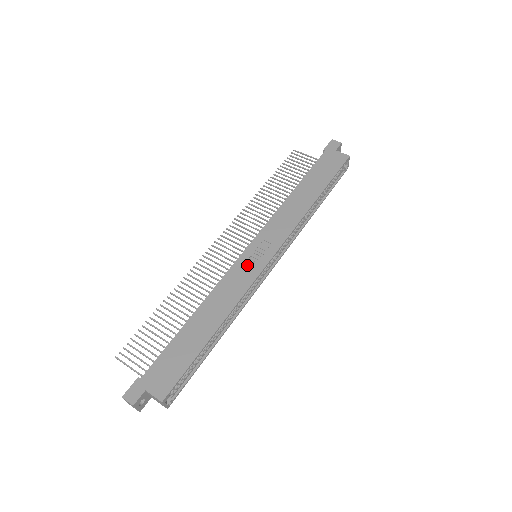
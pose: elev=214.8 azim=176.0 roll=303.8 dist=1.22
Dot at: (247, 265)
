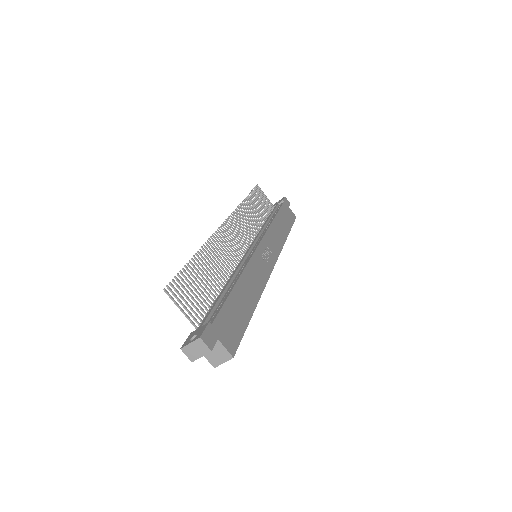
Dot at: (262, 261)
